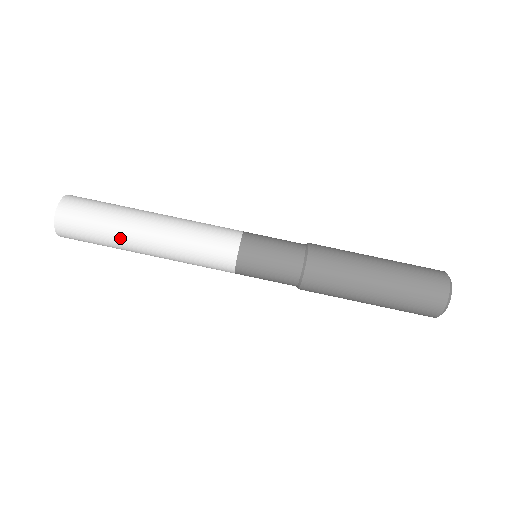
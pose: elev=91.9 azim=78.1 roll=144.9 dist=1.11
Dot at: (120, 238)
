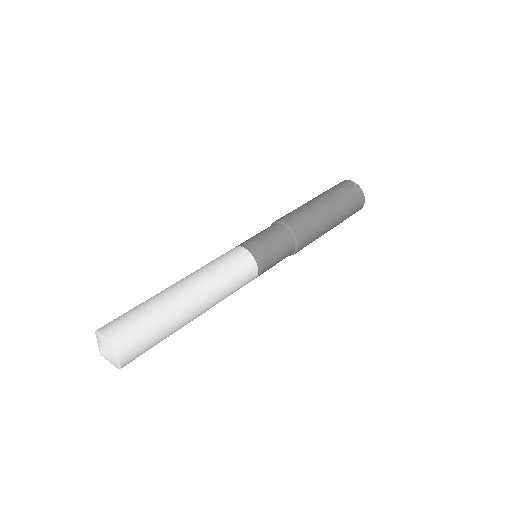
Dot at: (159, 298)
